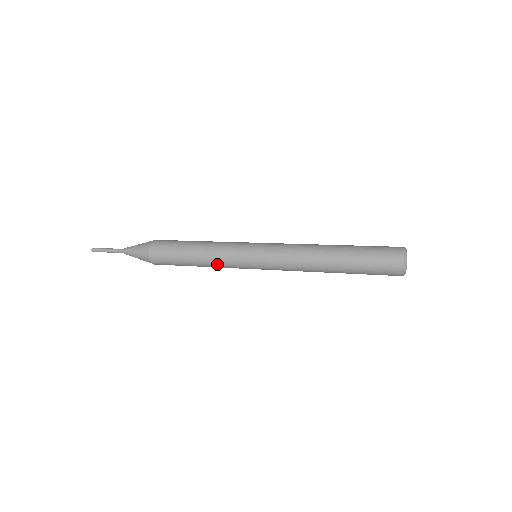
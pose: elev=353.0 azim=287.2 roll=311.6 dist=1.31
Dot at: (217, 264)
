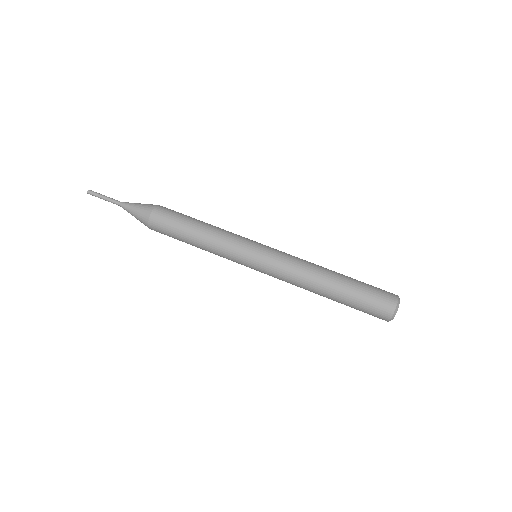
Dot at: occluded
